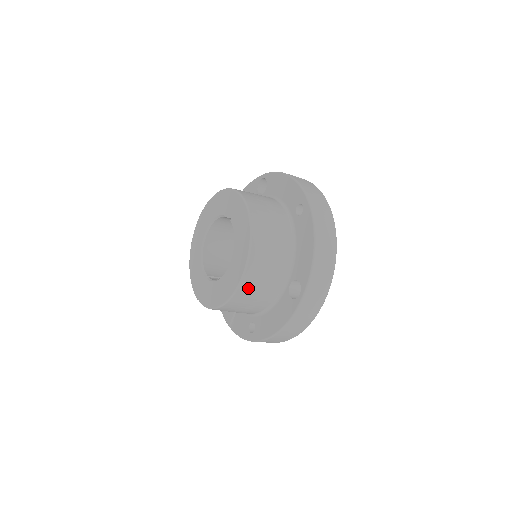
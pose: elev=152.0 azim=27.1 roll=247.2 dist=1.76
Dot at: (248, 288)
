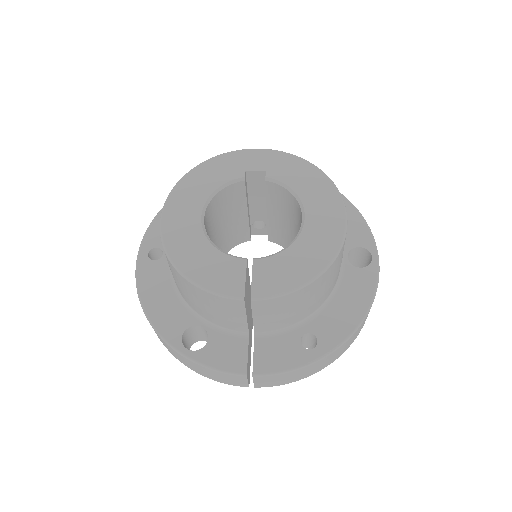
Dot at: occluded
